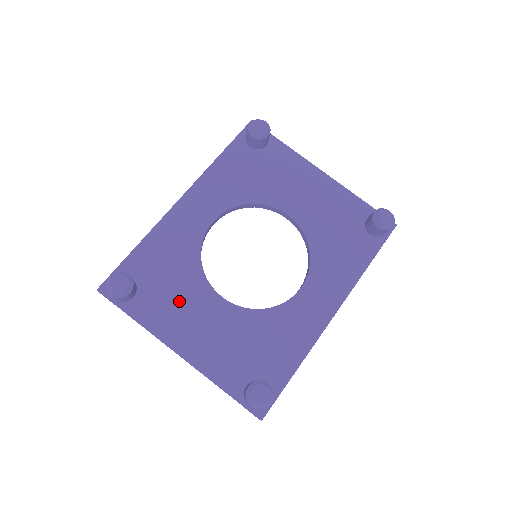
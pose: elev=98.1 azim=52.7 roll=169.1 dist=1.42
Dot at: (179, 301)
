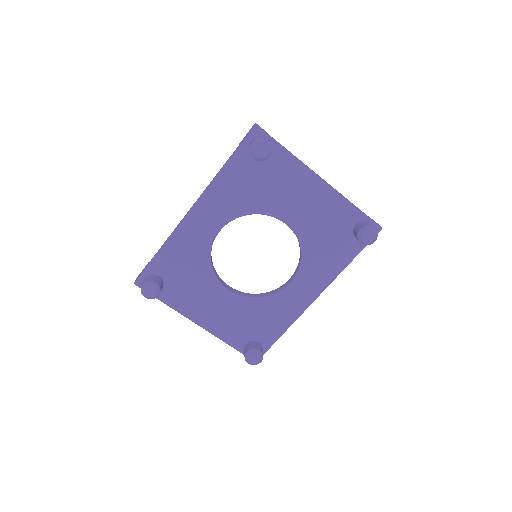
Dot at: (196, 291)
